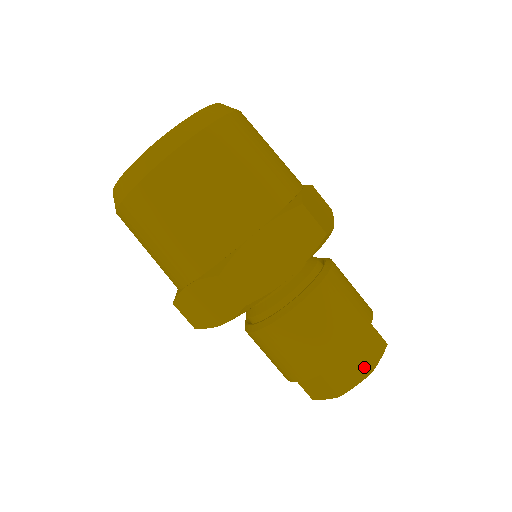
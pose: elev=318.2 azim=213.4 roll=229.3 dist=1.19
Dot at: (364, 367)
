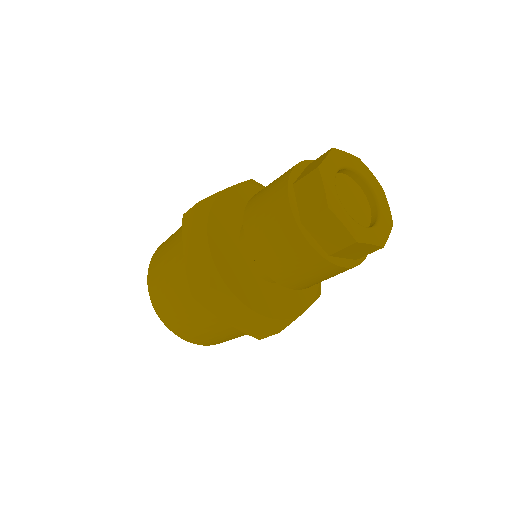
Dot at: (324, 154)
